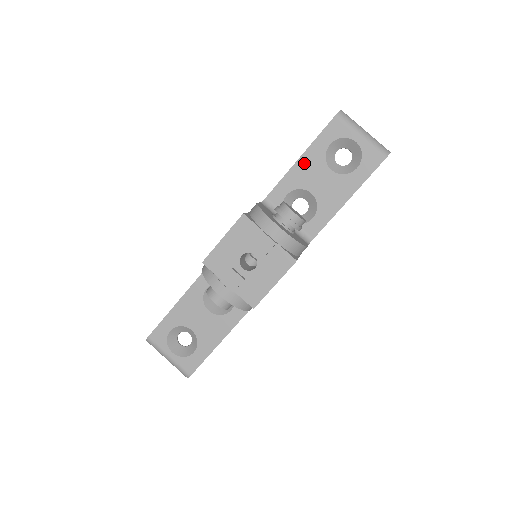
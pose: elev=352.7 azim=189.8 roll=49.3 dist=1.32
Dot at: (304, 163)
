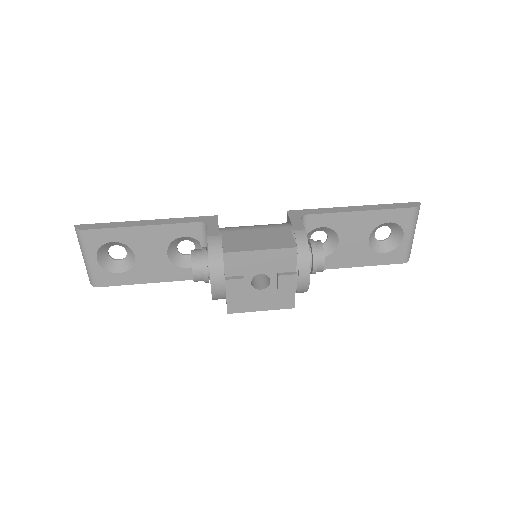
Dot at: (359, 217)
